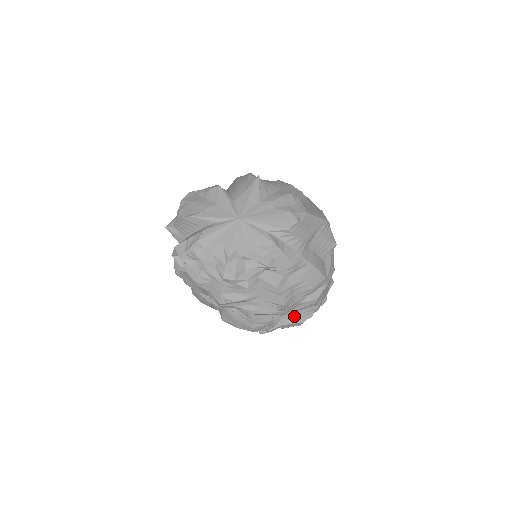
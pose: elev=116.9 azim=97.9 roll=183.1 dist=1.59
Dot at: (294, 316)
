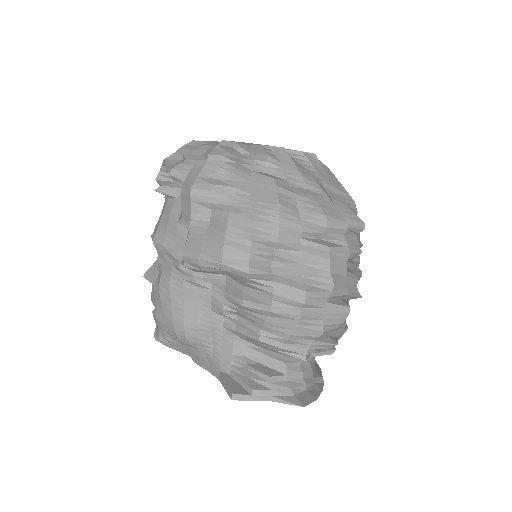
Dot at: (293, 277)
